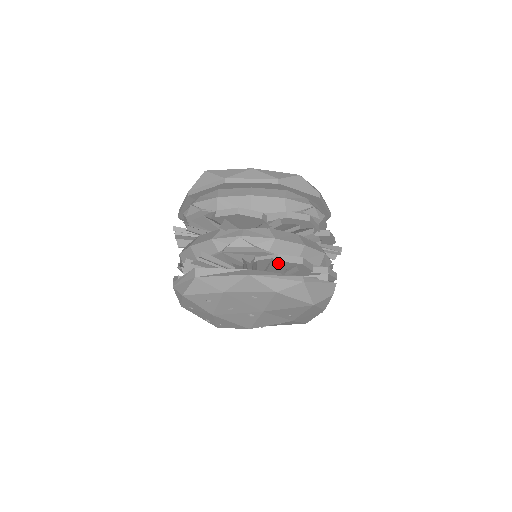
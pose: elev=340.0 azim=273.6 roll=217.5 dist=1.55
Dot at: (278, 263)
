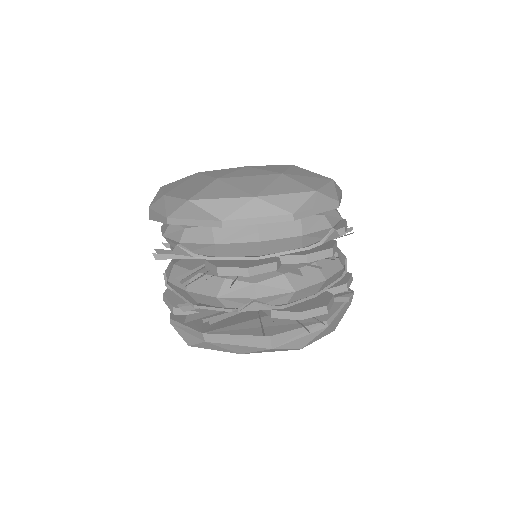
Dot at: occluded
